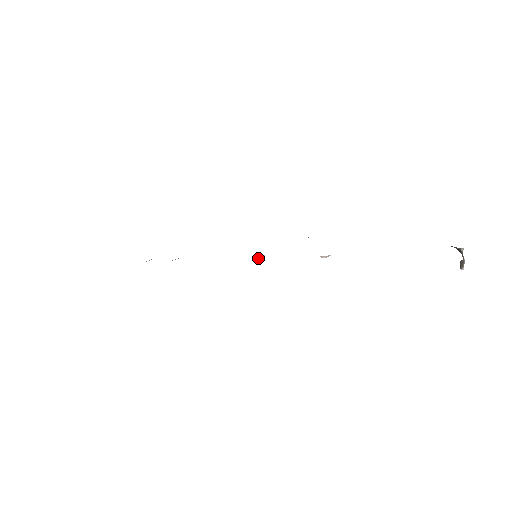
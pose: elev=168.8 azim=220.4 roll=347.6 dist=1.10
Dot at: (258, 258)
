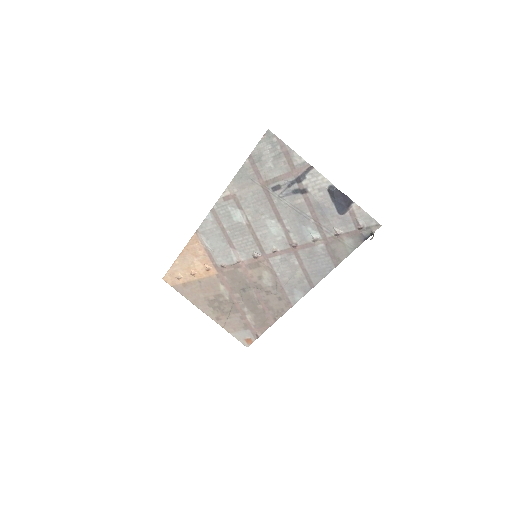
Dot at: (257, 253)
